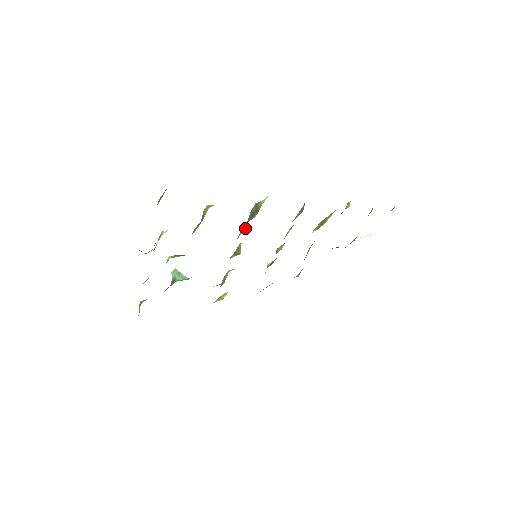
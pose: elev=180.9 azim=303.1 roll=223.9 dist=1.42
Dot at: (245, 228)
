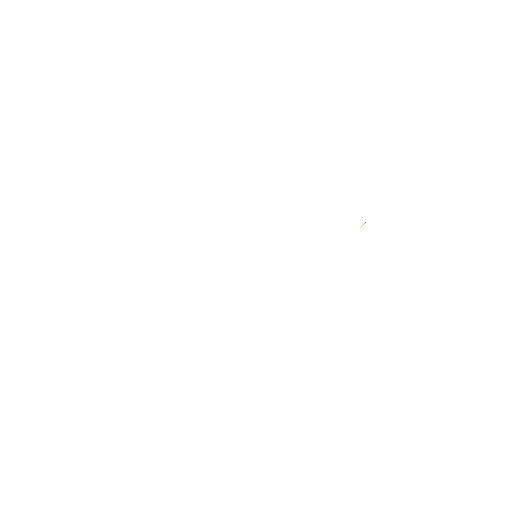
Dot at: occluded
